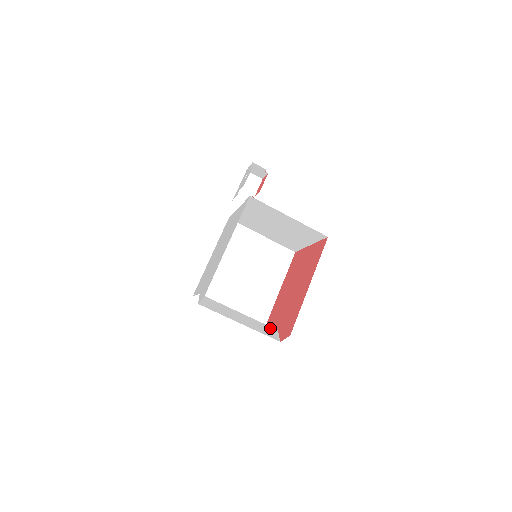
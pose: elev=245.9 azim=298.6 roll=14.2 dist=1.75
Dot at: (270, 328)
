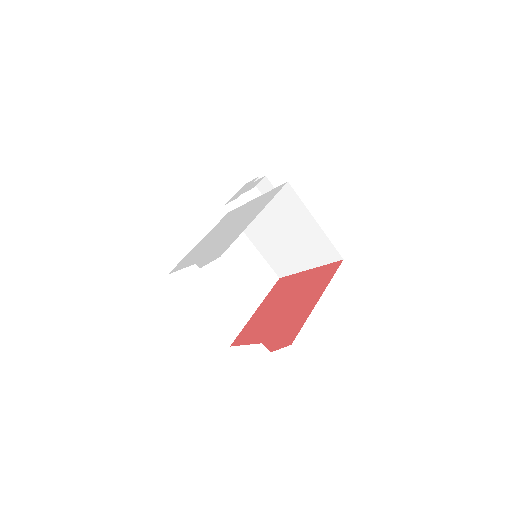
Dot at: occluded
